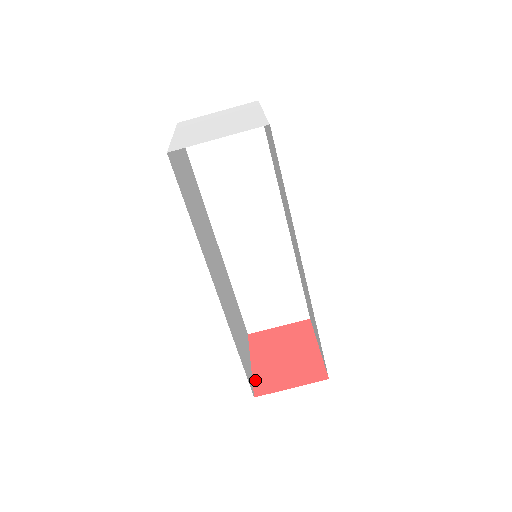
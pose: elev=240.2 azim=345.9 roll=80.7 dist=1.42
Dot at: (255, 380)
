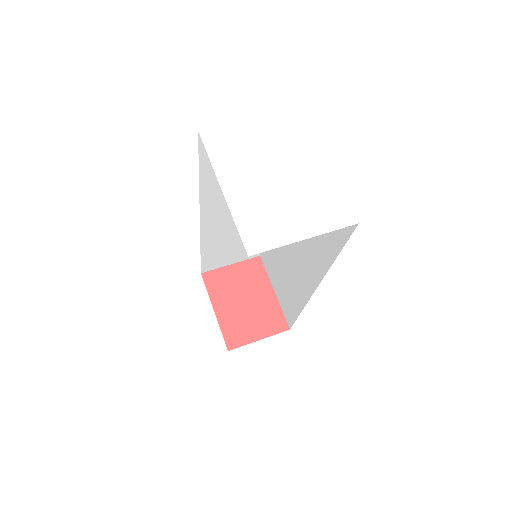
Dot at: (224, 332)
